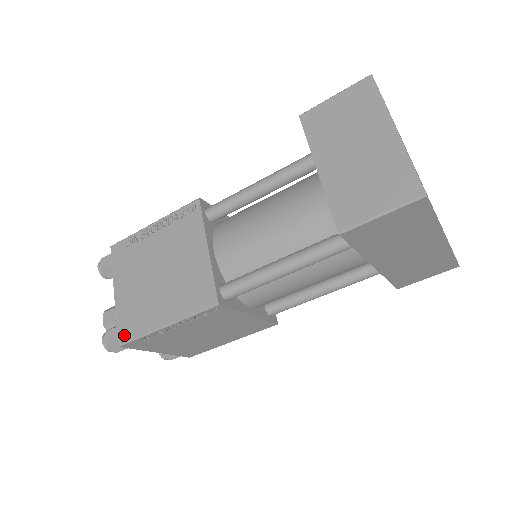
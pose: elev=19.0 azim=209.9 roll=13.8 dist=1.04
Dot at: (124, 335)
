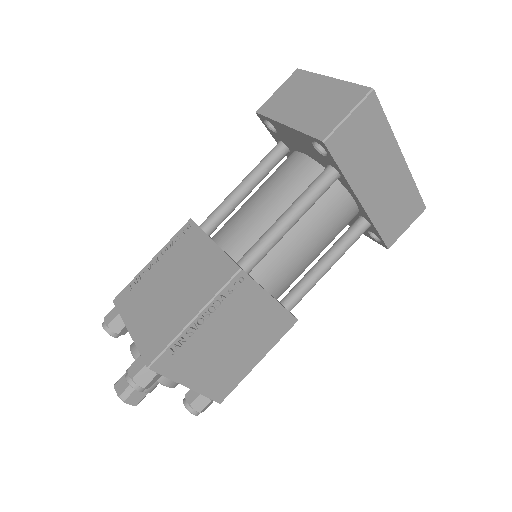
Dot at: (151, 354)
